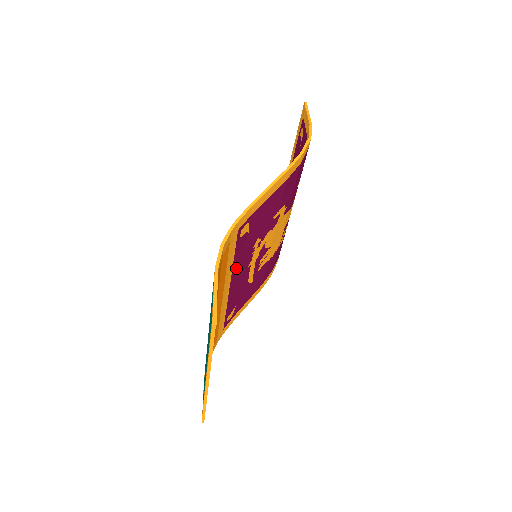
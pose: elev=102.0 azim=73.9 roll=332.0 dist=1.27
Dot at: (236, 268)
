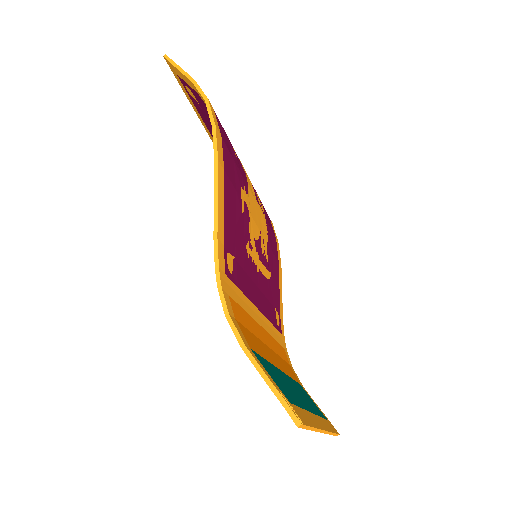
Dot at: (251, 293)
